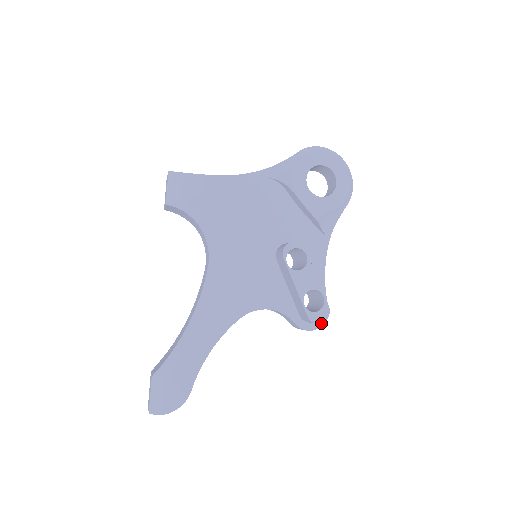
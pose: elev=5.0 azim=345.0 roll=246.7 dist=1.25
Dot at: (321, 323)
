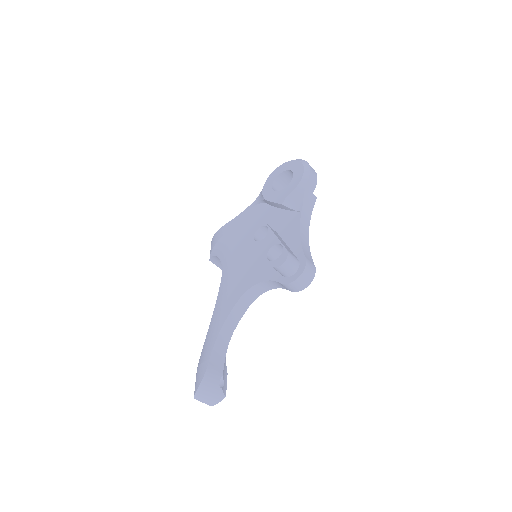
Dot at: (301, 272)
